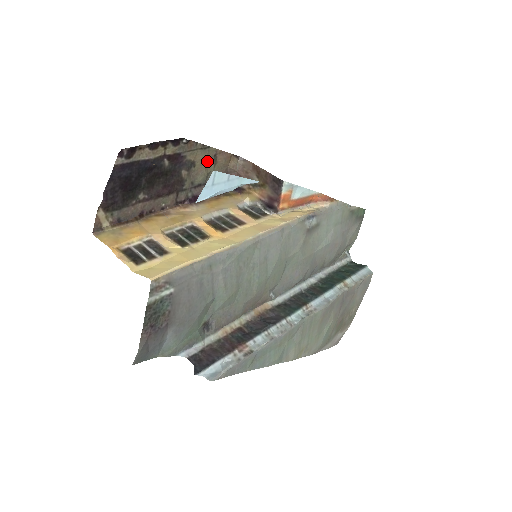
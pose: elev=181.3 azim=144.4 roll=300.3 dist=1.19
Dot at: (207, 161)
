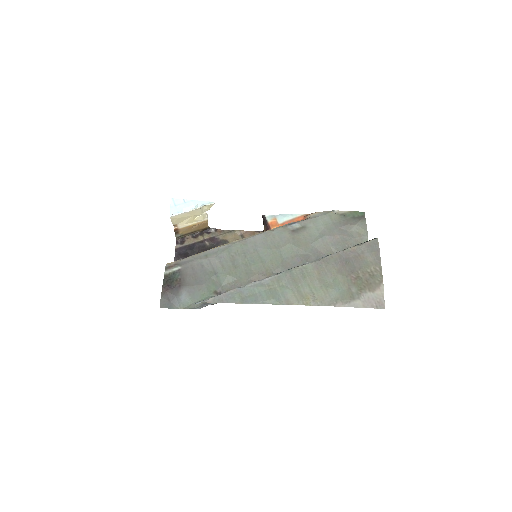
Dot at: (237, 239)
